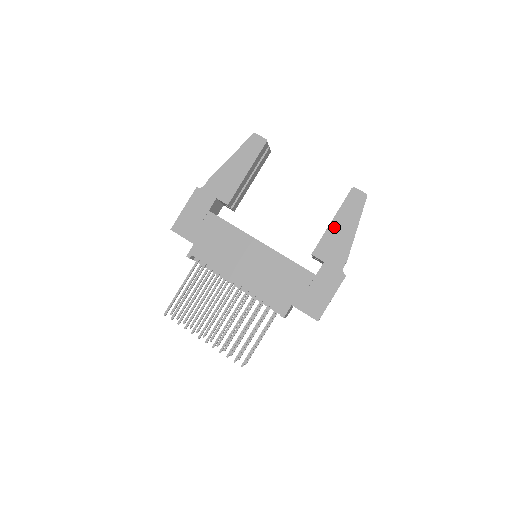
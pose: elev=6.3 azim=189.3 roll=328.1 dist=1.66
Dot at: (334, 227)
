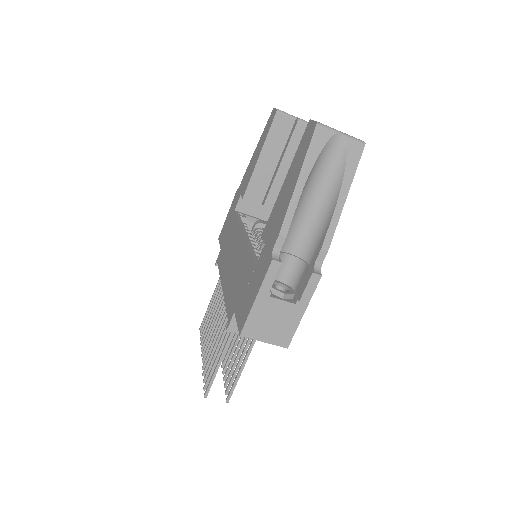
Dot at: (283, 189)
